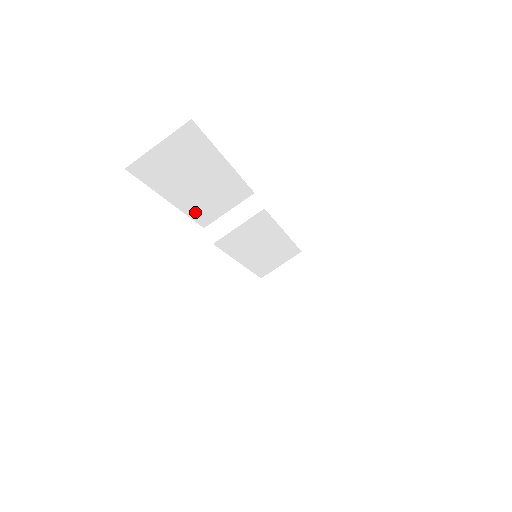
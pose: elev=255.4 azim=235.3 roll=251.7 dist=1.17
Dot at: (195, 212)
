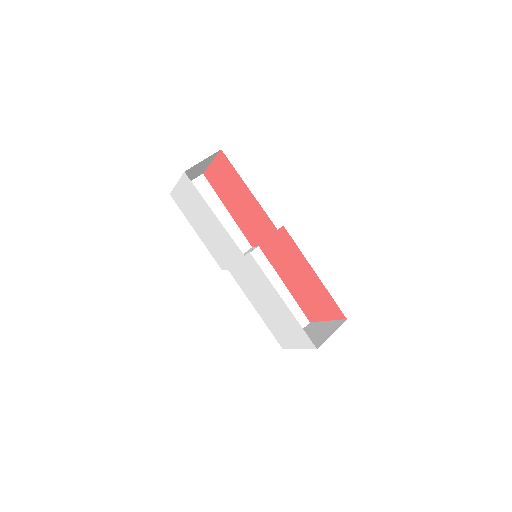
Dot at: occluded
